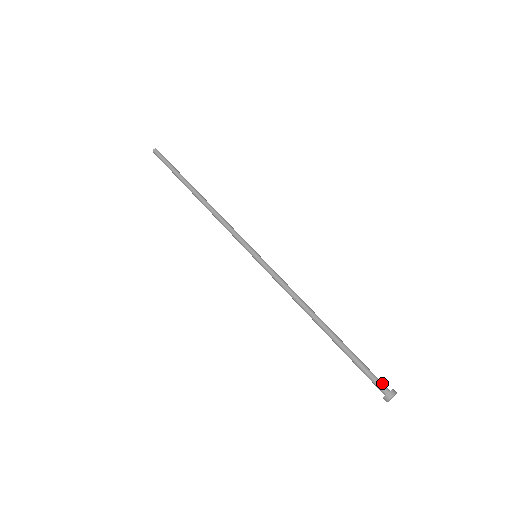
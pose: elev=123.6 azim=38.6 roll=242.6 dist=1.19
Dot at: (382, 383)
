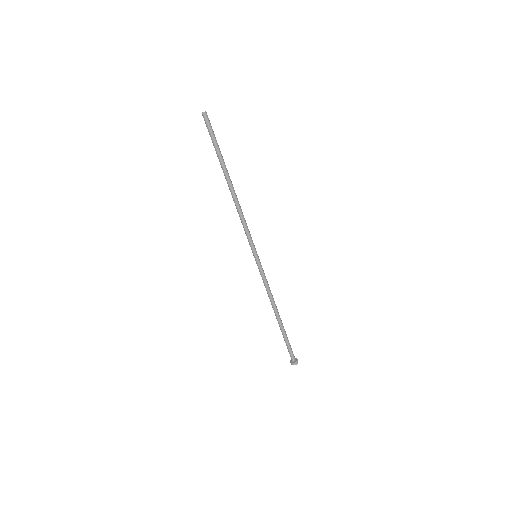
Dot at: (292, 357)
